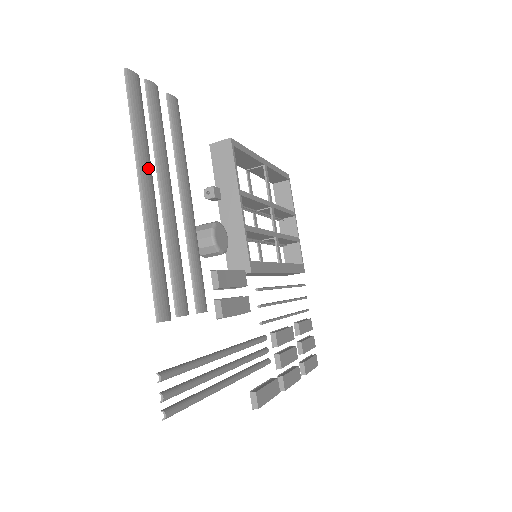
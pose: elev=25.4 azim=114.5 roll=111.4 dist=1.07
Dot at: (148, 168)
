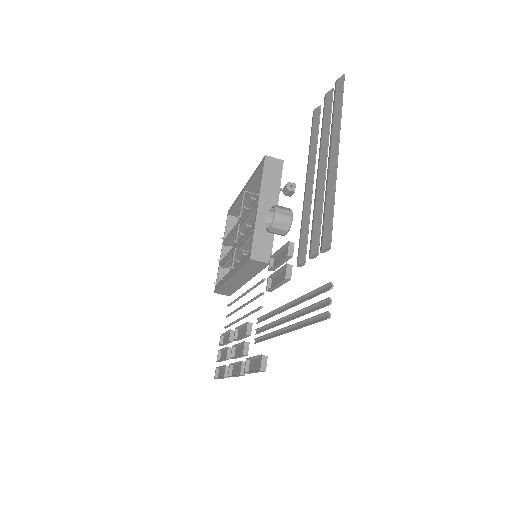
Dot at: occluded
